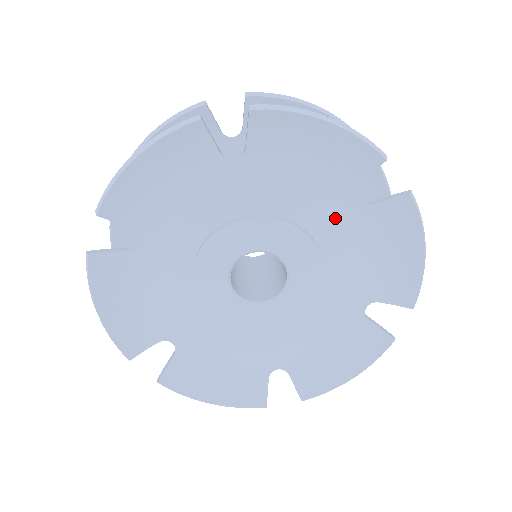
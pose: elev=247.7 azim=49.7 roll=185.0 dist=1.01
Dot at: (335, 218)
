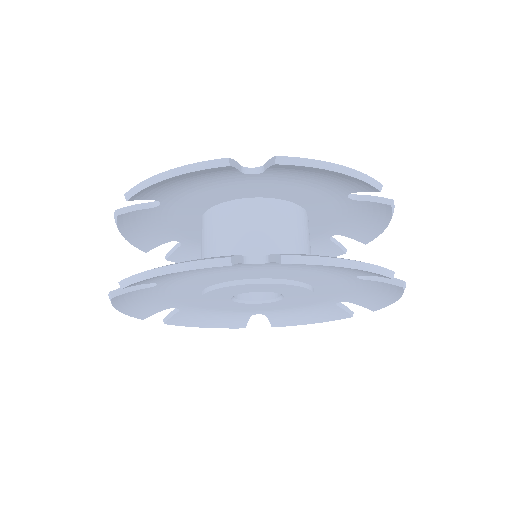
Dot at: (257, 270)
